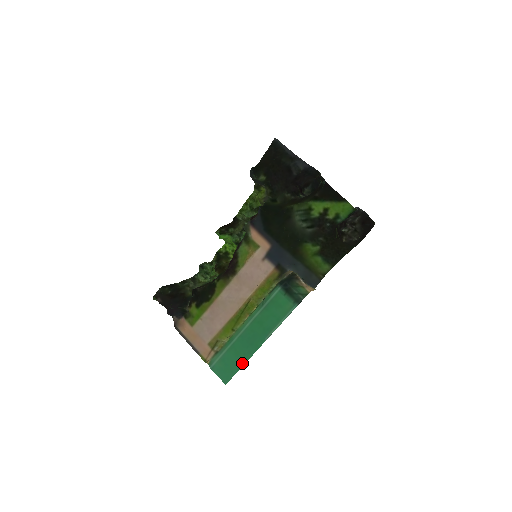
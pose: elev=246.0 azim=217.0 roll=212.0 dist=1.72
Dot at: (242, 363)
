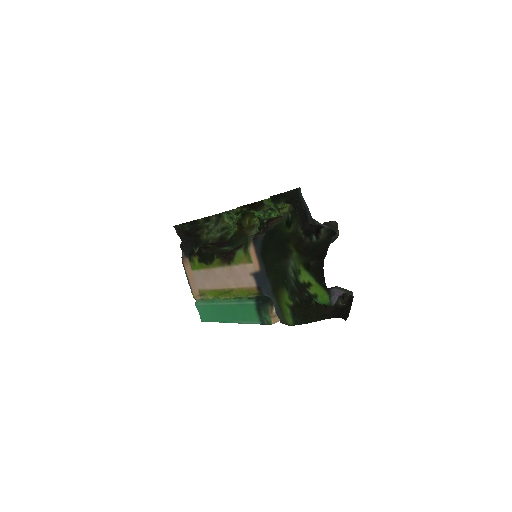
Dot at: (215, 320)
